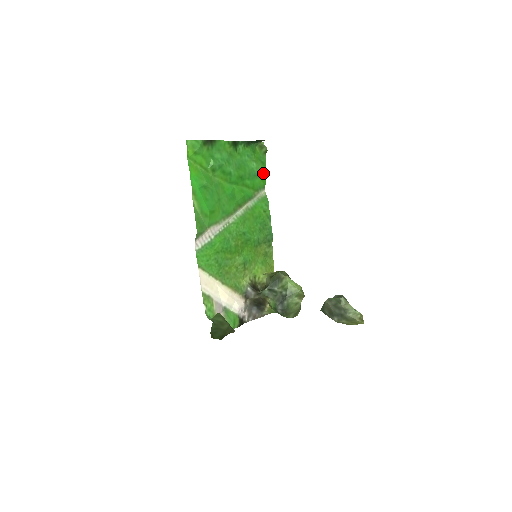
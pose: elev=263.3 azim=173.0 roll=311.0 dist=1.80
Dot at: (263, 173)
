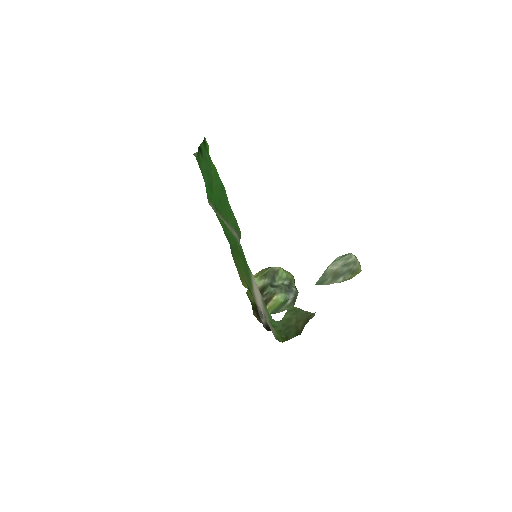
Dot at: (205, 184)
